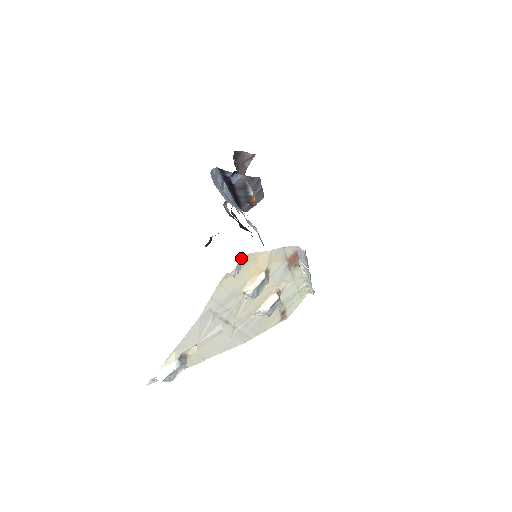
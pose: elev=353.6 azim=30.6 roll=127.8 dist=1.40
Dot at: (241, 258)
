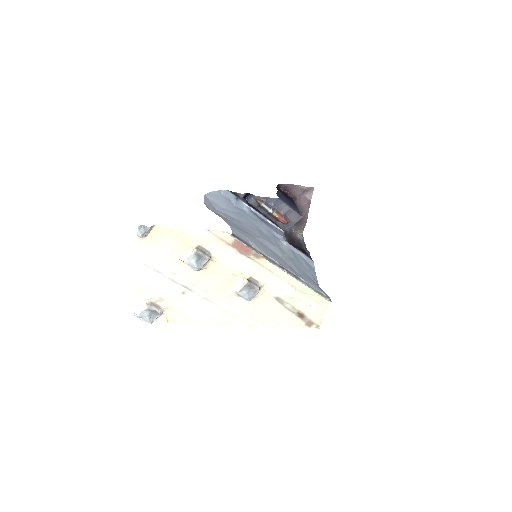
Dot at: (144, 225)
